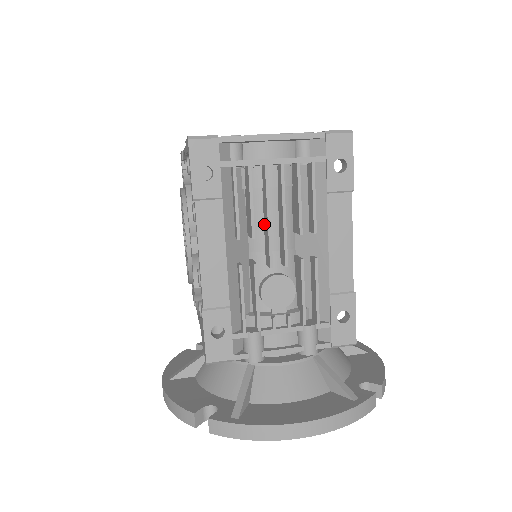
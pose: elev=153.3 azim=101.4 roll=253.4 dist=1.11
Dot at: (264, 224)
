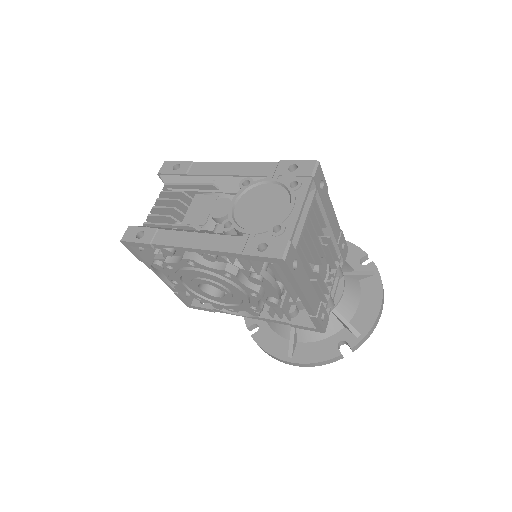
Dot at: occluded
